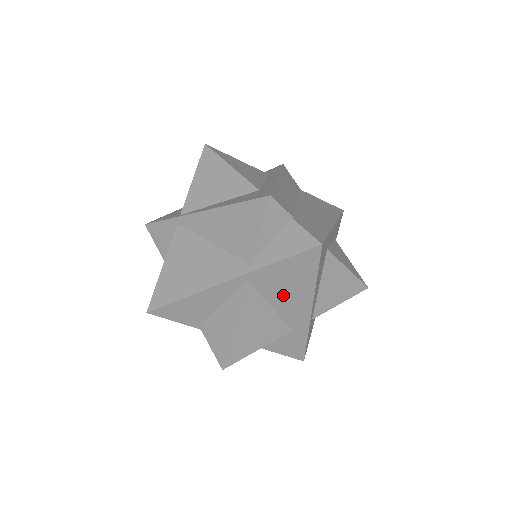
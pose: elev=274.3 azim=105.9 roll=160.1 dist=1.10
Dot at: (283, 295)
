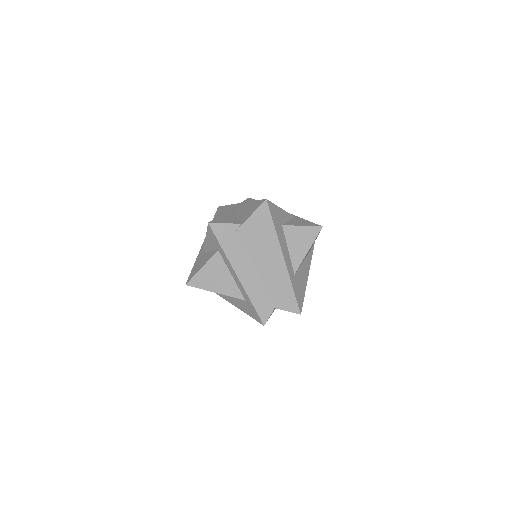
Dot at: occluded
